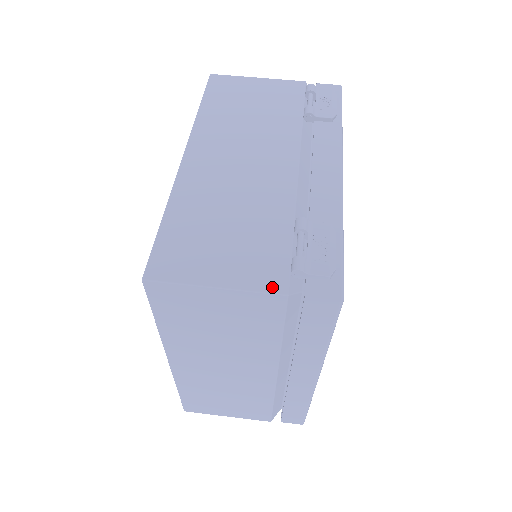
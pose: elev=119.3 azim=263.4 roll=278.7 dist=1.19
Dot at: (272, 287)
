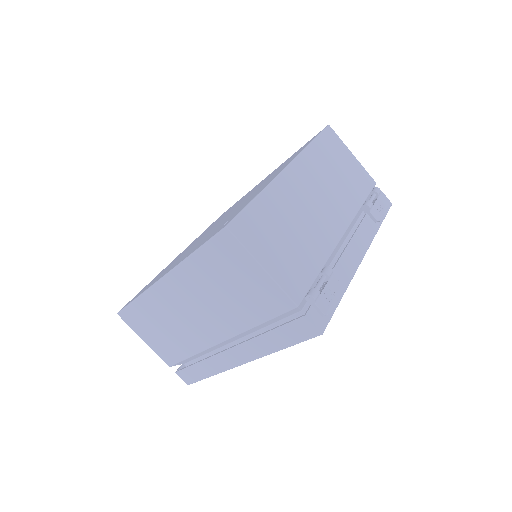
Dot at: (292, 295)
